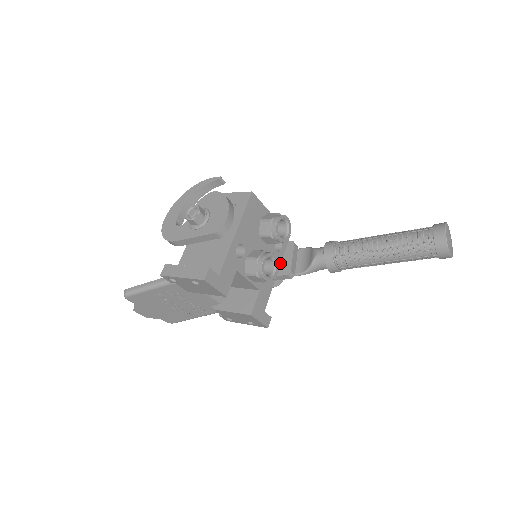
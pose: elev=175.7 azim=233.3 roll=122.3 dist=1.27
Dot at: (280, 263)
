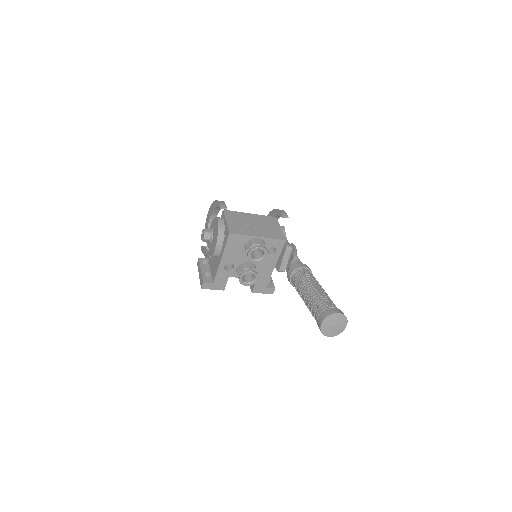
Dot at: (277, 259)
